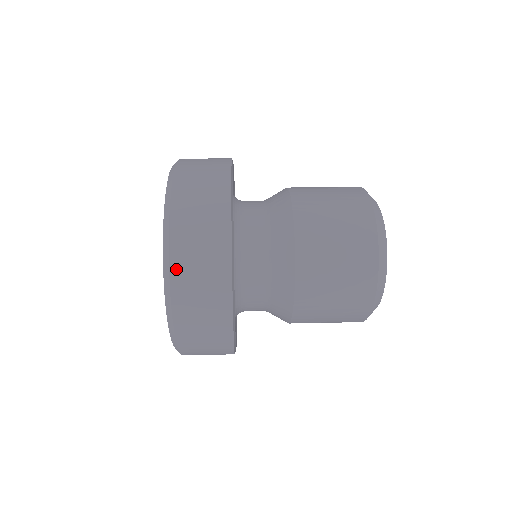
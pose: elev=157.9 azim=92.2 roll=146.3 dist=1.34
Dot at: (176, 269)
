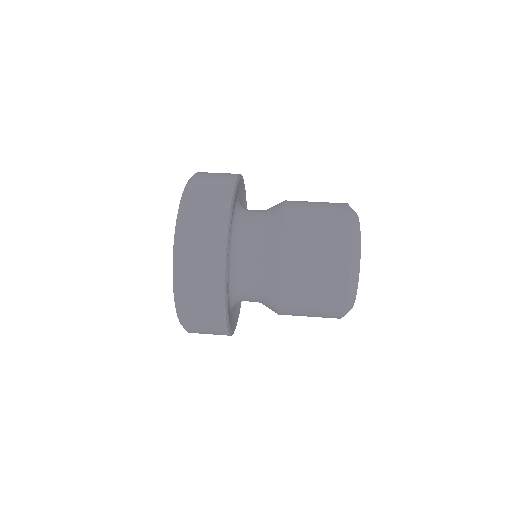
Dot at: occluded
